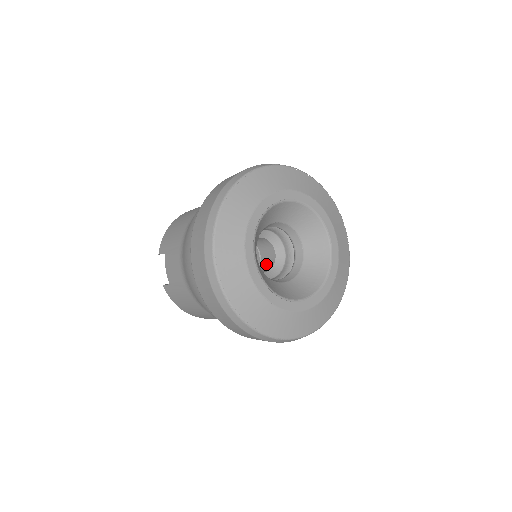
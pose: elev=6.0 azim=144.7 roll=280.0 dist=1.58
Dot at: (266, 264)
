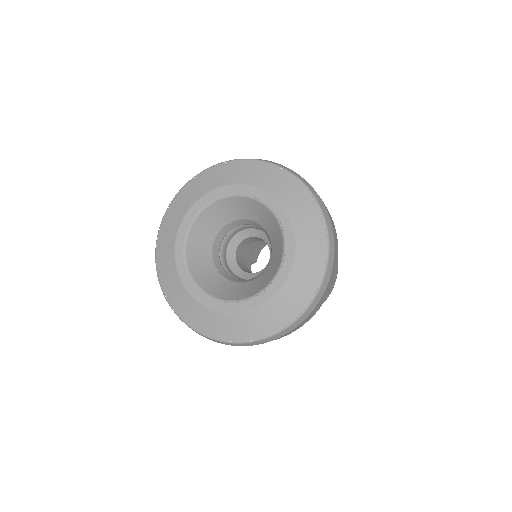
Dot at: occluded
